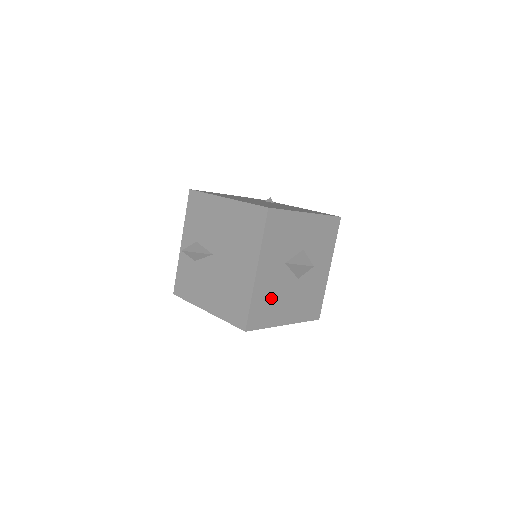
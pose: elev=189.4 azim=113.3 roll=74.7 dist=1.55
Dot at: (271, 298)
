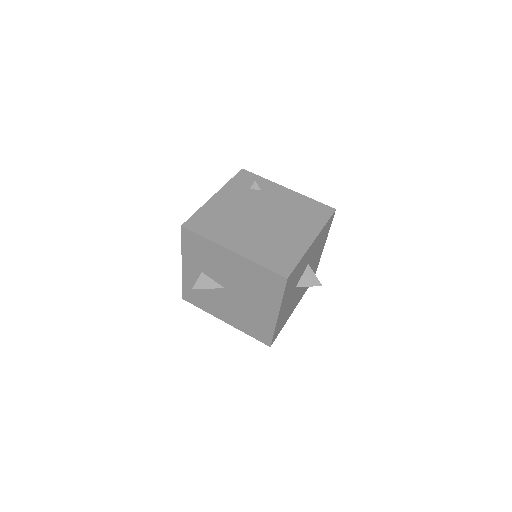
Dot at: (286, 313)
